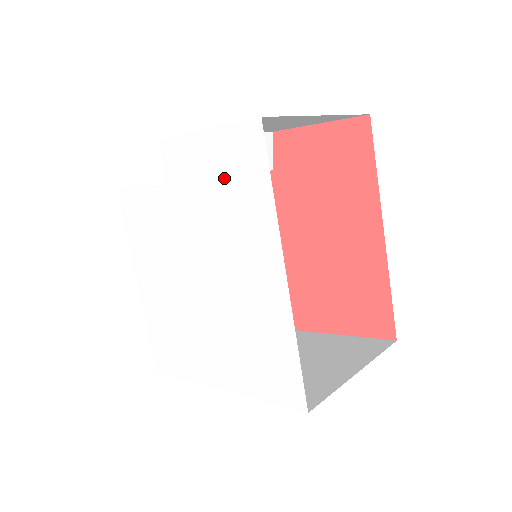
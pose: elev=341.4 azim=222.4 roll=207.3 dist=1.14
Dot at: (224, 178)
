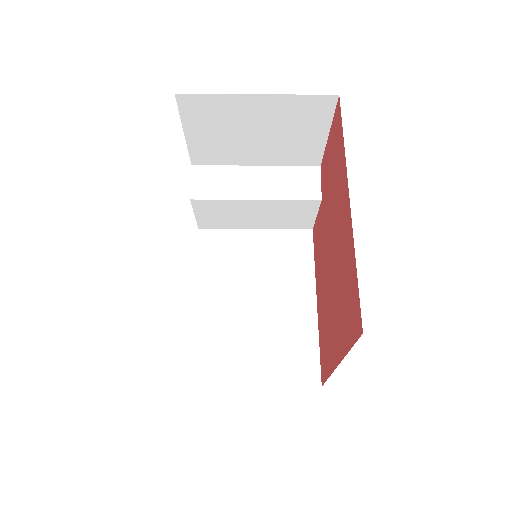
Dot at: occluded
